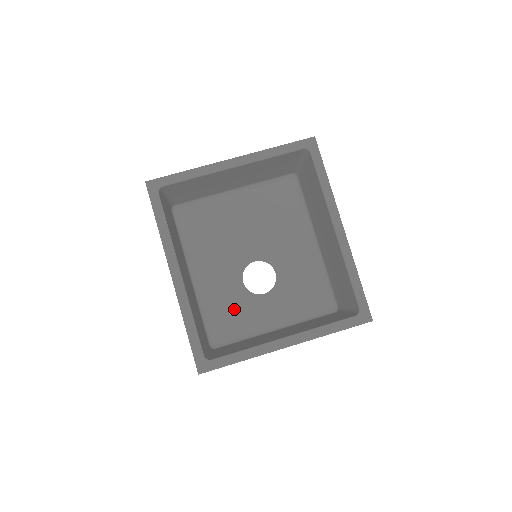
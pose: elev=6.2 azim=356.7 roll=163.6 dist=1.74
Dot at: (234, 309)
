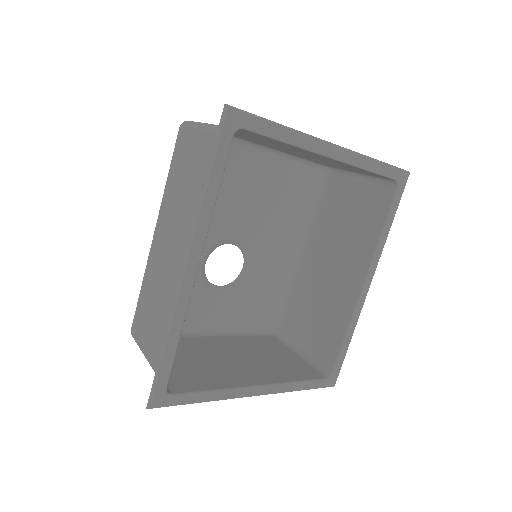
Dot at: occluded
